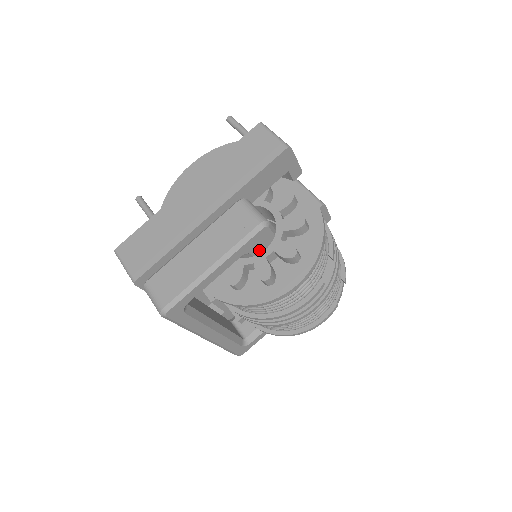
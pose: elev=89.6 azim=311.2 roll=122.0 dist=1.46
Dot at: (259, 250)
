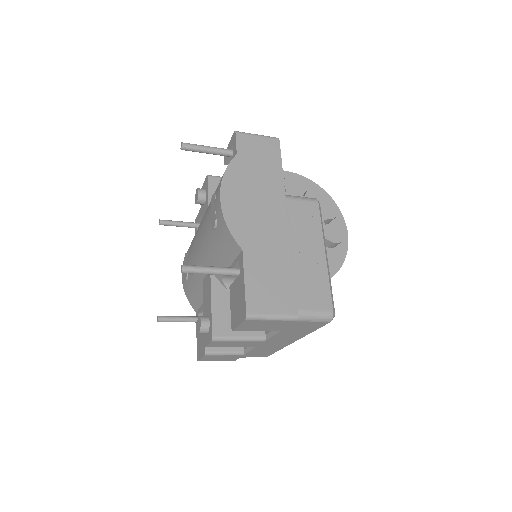
Dot at: occluded
